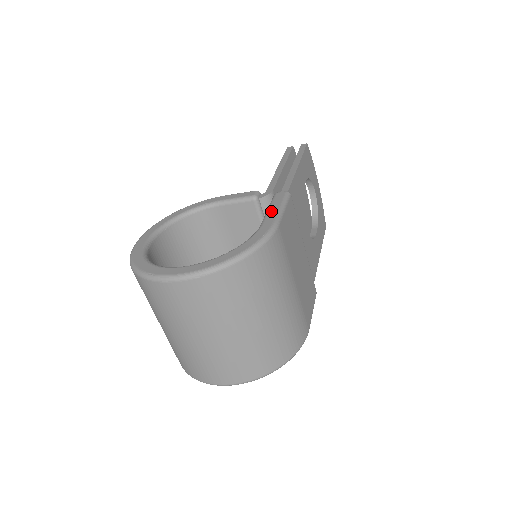
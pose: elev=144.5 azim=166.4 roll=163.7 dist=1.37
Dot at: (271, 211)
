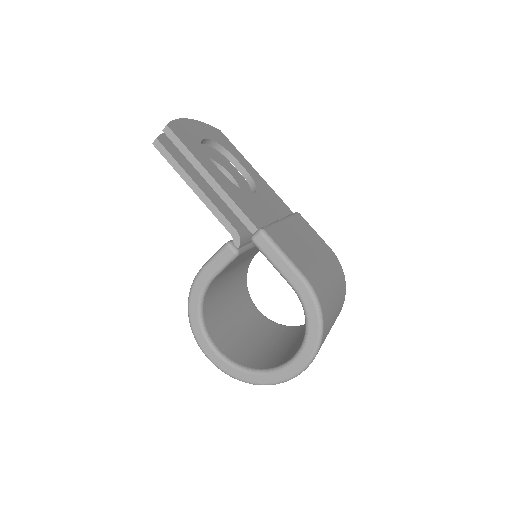
Dot at: (282, 268)
